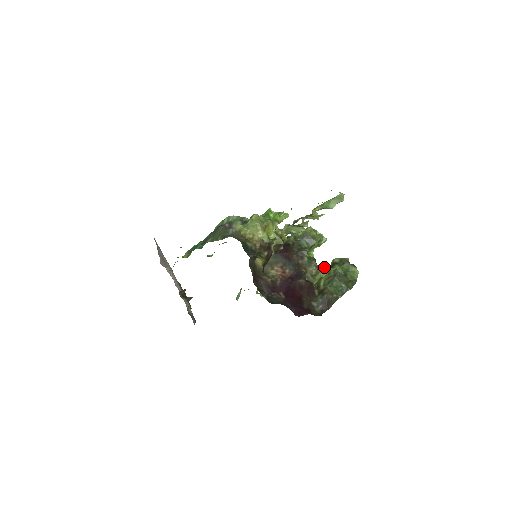
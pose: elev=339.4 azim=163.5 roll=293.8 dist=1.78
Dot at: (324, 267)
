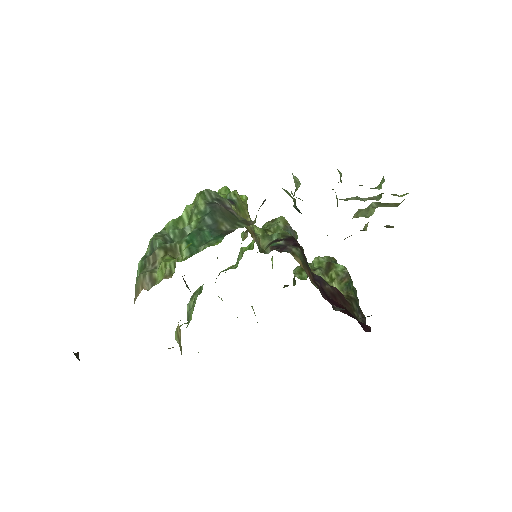
Dot at: (319, 268)
